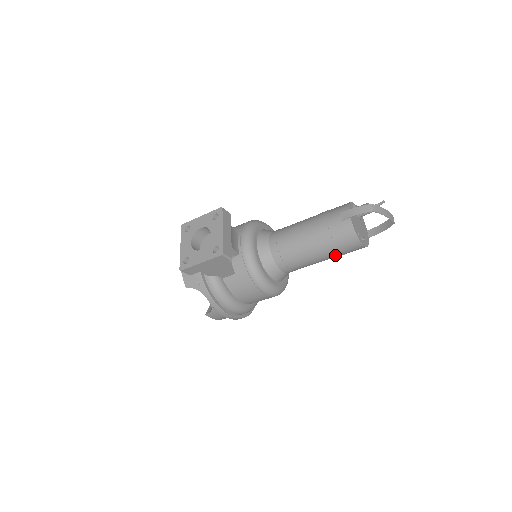
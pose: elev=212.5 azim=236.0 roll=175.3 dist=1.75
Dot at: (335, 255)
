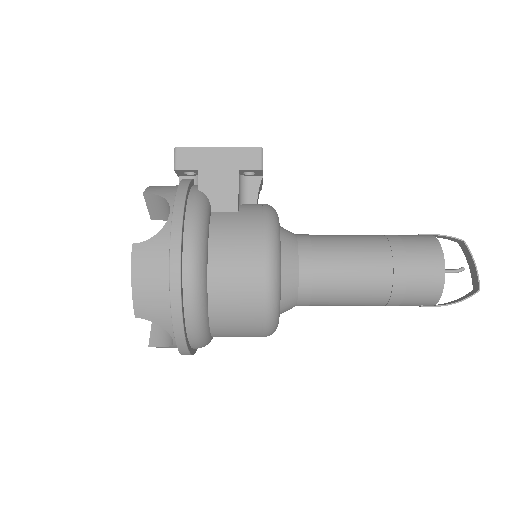
Dot at: (396, 272)
